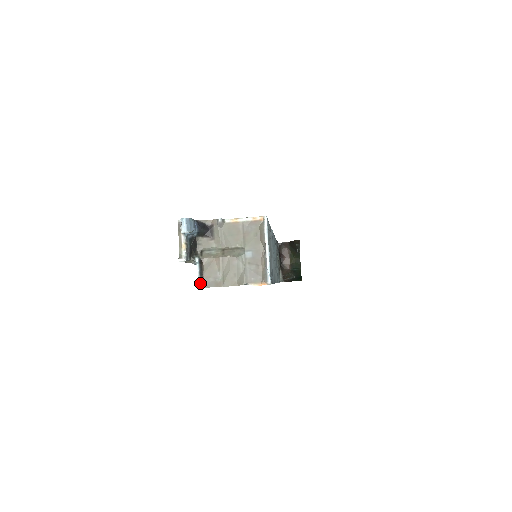
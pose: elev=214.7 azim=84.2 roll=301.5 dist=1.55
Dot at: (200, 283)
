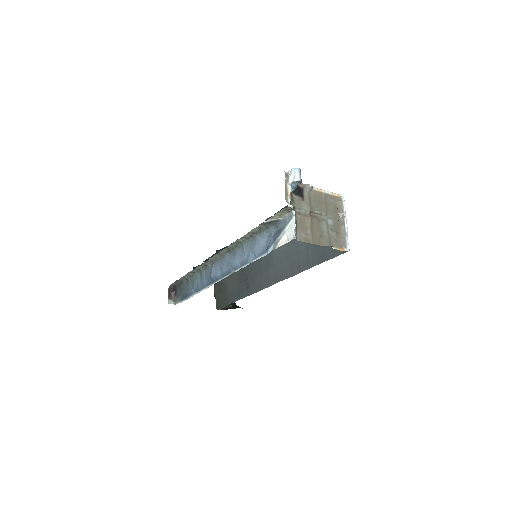
Dot at: (295, 235)
